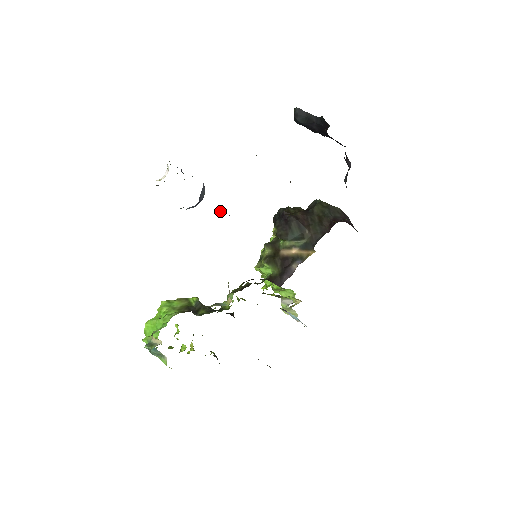
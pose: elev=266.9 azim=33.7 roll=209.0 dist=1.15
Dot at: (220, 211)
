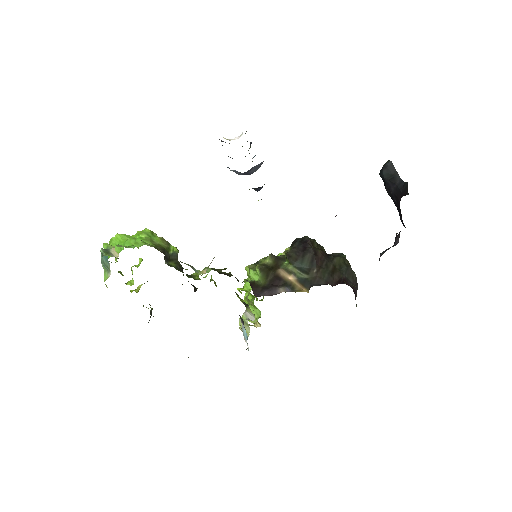
Dot at: (259, 190)
